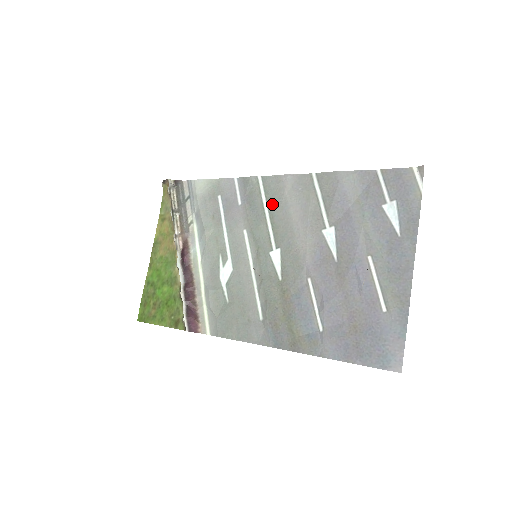
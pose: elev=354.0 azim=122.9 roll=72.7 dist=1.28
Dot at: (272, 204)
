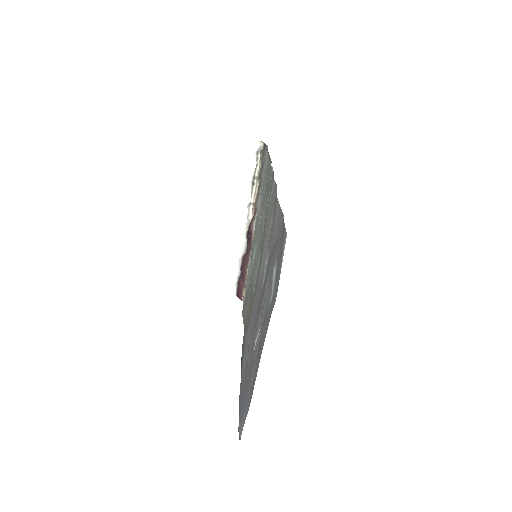
Dot at: (267, 207)
